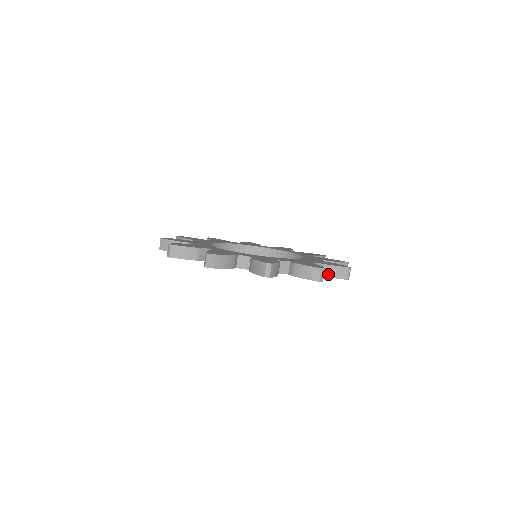
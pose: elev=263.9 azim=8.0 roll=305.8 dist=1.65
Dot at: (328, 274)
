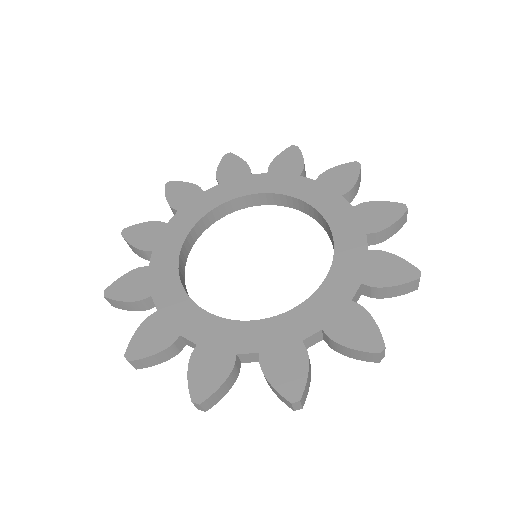
Dot at: (267, 382)
